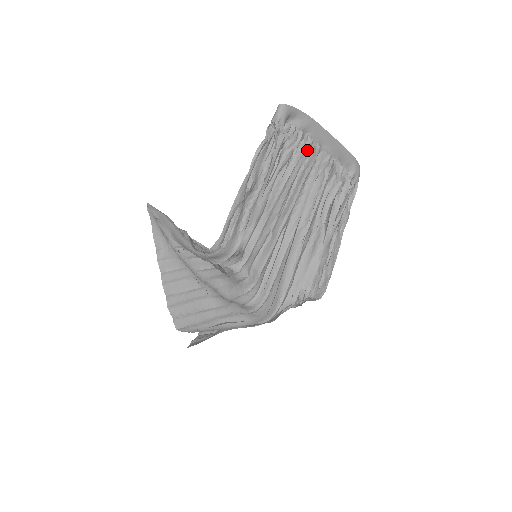
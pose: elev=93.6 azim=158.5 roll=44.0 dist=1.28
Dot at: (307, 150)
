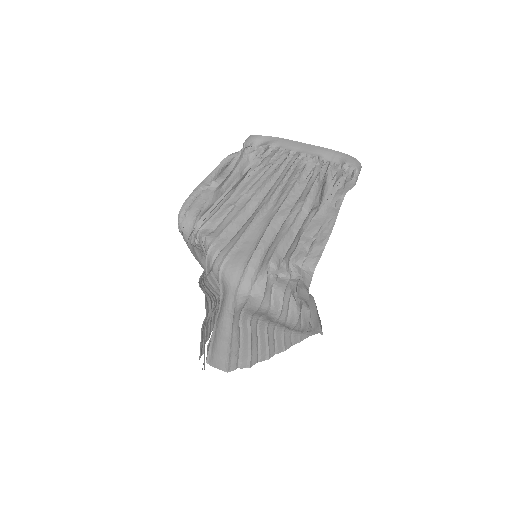
Dot at: (279, 156)
